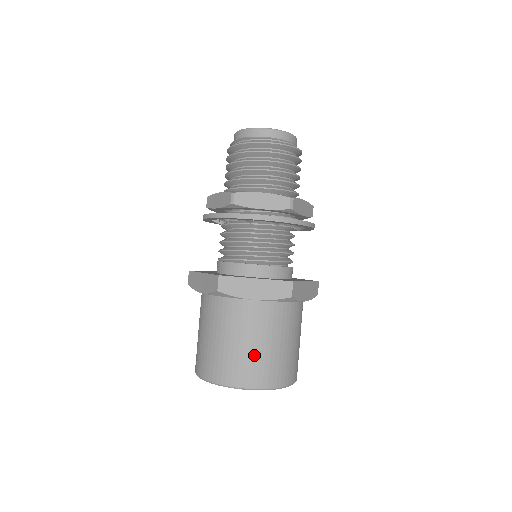
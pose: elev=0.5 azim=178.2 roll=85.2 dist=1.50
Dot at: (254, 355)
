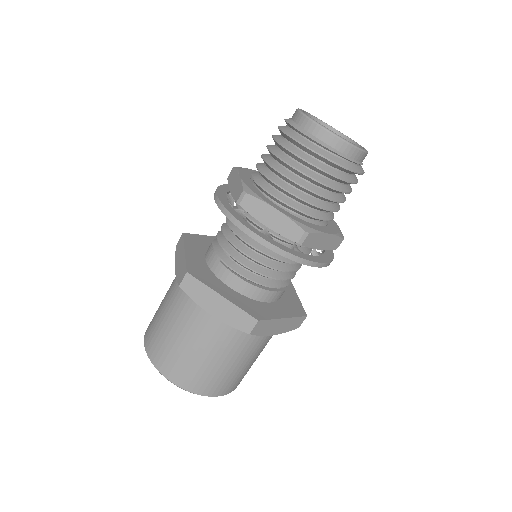
Dot at: (243, 371)
